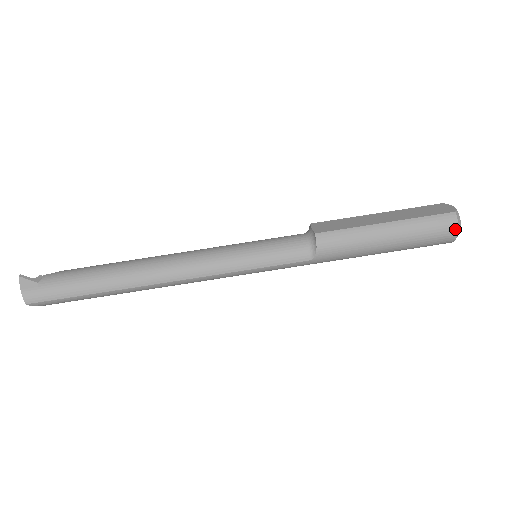
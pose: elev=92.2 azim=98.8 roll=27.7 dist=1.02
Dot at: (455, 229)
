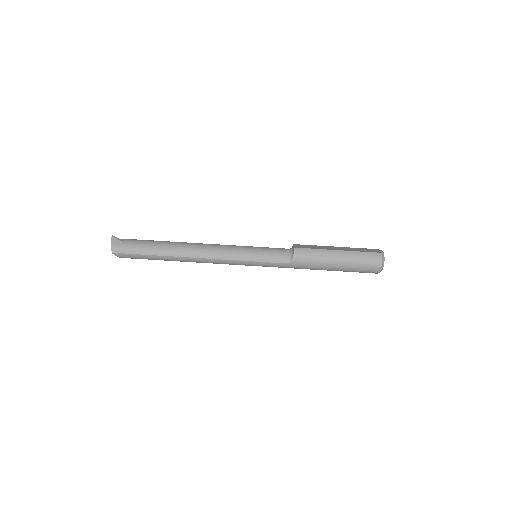
Dot at: (380, 263)
